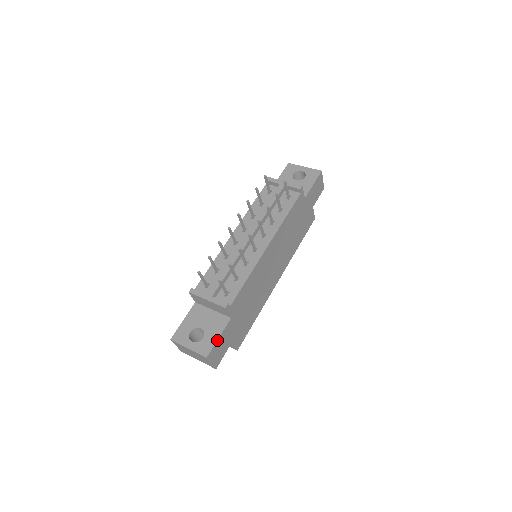
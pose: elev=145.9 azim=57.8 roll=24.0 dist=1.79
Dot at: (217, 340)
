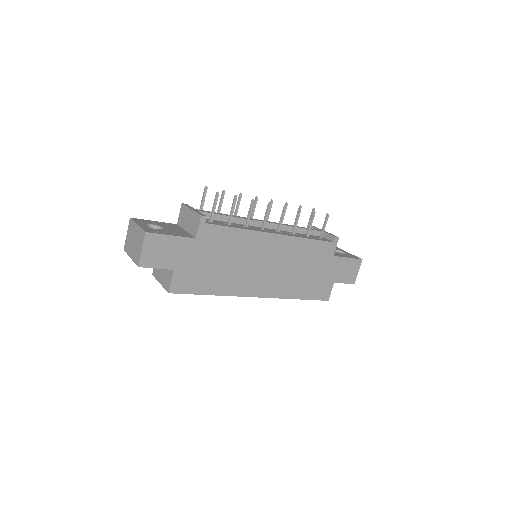
Dot at: (168, 235)
